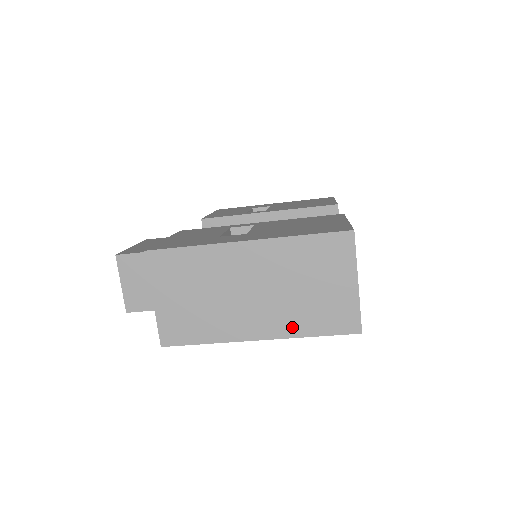
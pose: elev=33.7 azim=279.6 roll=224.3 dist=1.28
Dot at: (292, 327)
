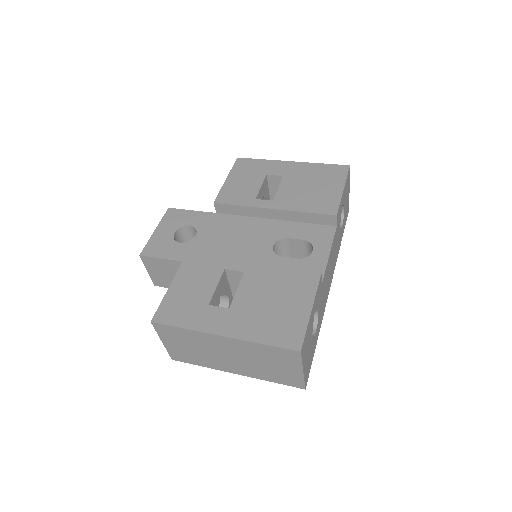
Dot at: (258, 375)
